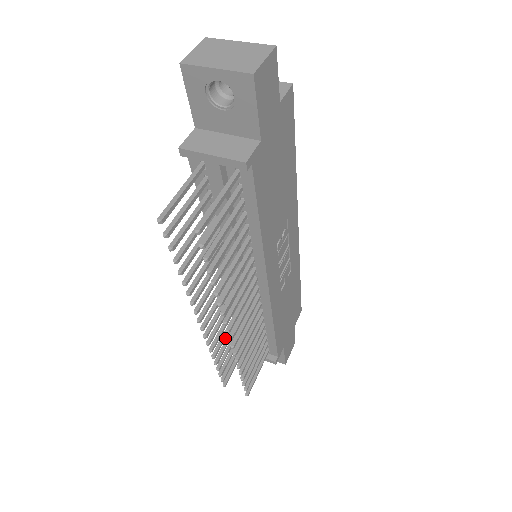
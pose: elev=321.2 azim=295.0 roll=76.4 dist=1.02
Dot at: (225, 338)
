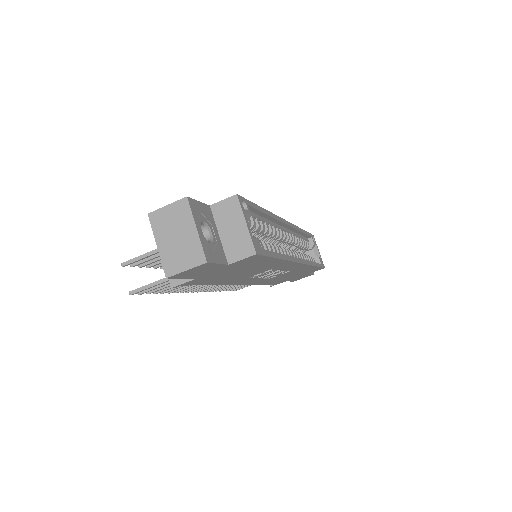
Dot at: occluded
